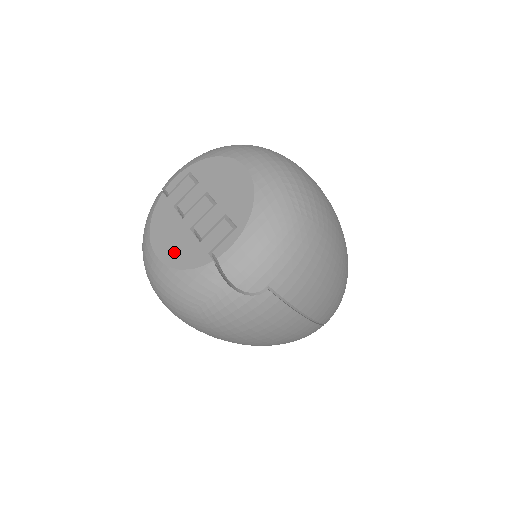
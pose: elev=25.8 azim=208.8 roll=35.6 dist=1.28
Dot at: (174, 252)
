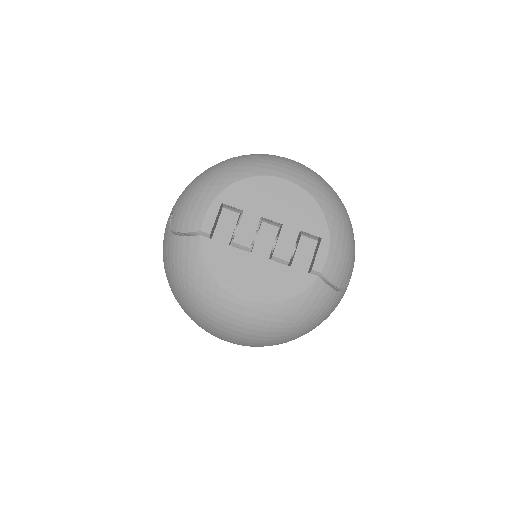
Dot at: (268, 287)
